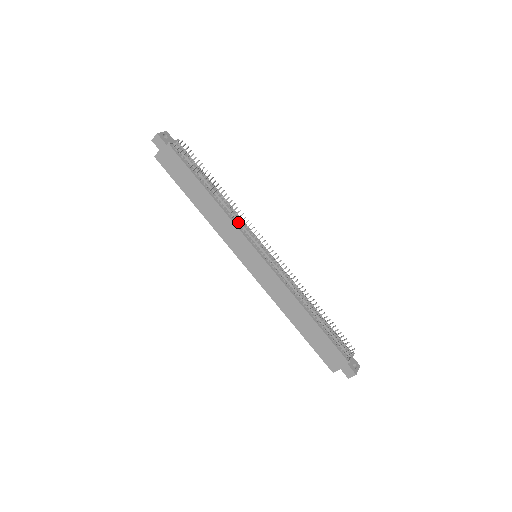
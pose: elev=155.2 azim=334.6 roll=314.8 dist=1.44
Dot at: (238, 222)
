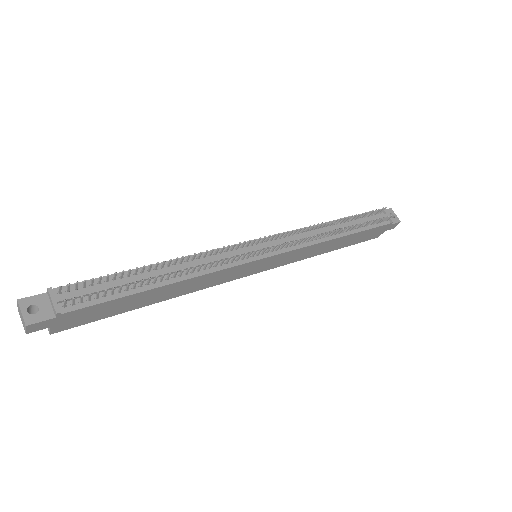
Dot at: (221, 264)
